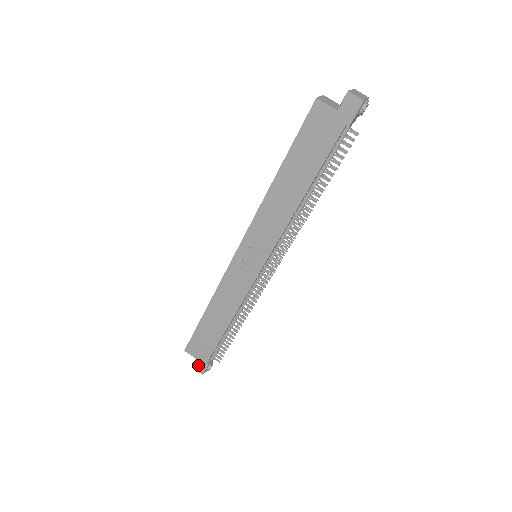
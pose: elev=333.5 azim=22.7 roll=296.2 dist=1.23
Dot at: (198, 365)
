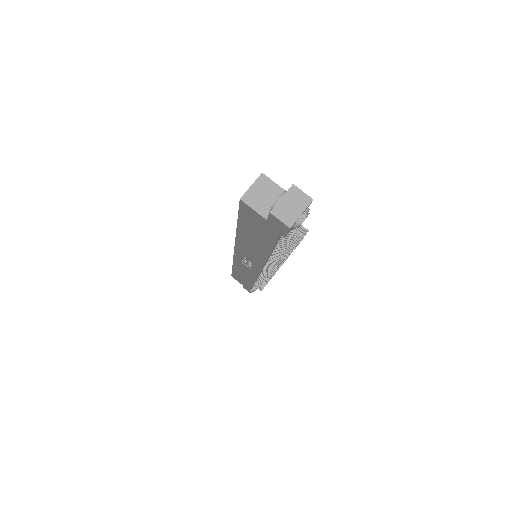
Dot at: (245, 288)
